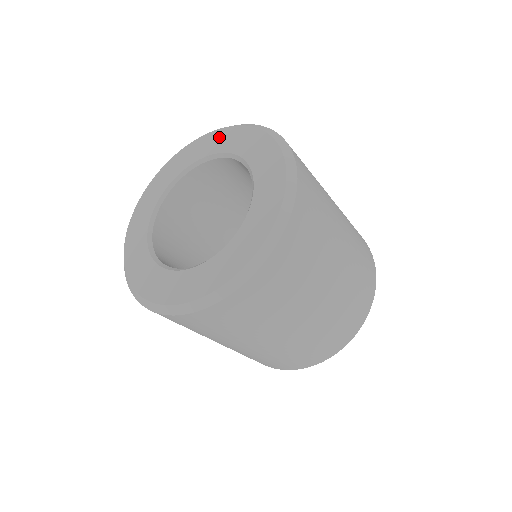
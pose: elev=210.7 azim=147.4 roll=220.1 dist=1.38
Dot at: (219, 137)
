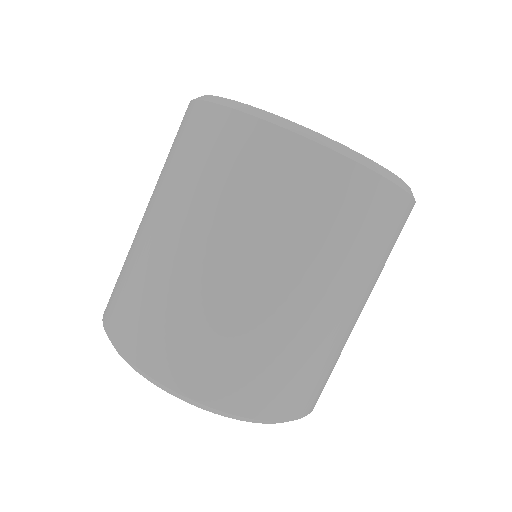
Dot at: occluded
